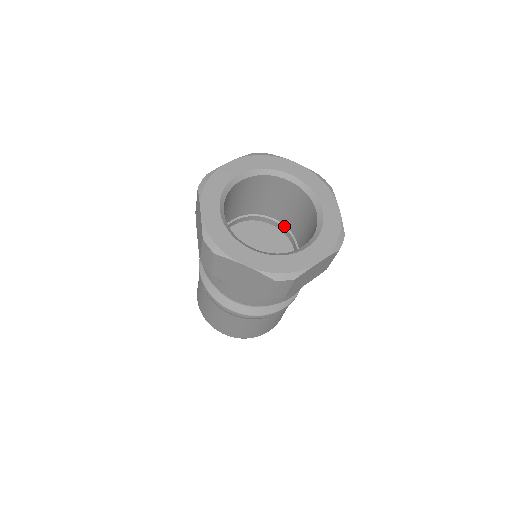
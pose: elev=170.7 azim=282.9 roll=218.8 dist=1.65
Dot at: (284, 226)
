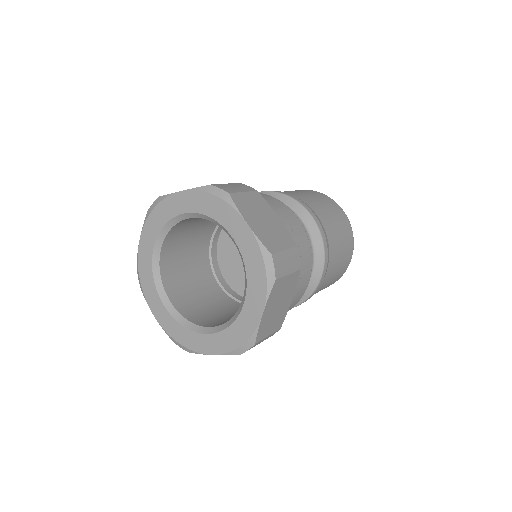
Dot at: occluded
